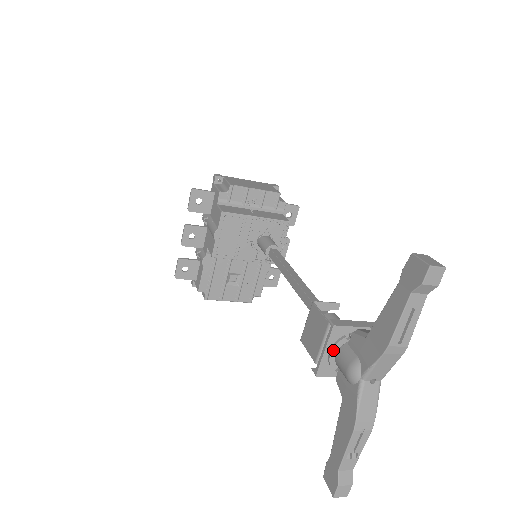
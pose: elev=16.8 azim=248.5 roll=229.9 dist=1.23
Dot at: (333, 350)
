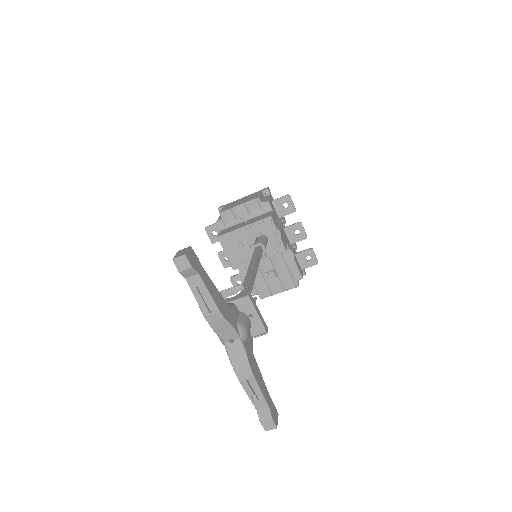
Dot at: occluded
